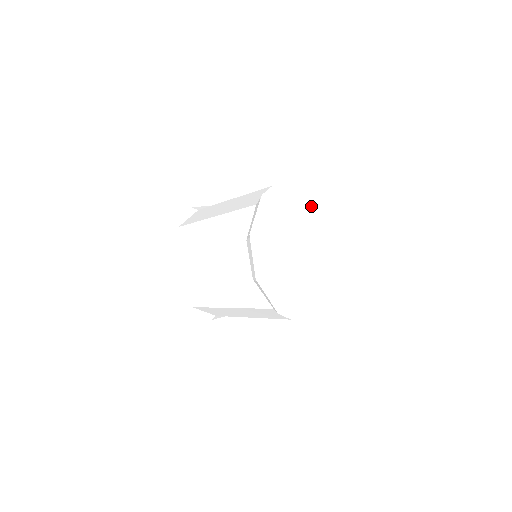
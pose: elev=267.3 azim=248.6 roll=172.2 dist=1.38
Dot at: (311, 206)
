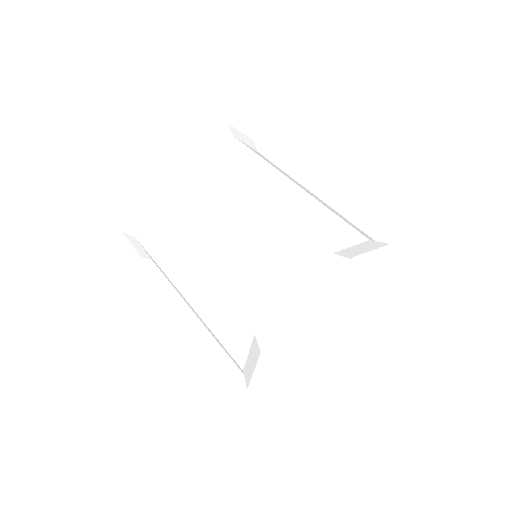
Dot at: (360, 286)
